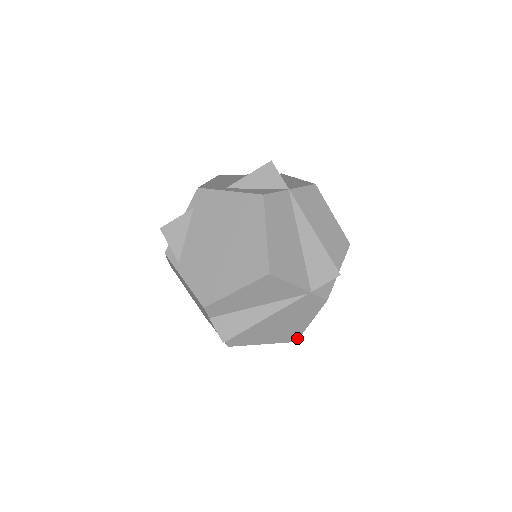
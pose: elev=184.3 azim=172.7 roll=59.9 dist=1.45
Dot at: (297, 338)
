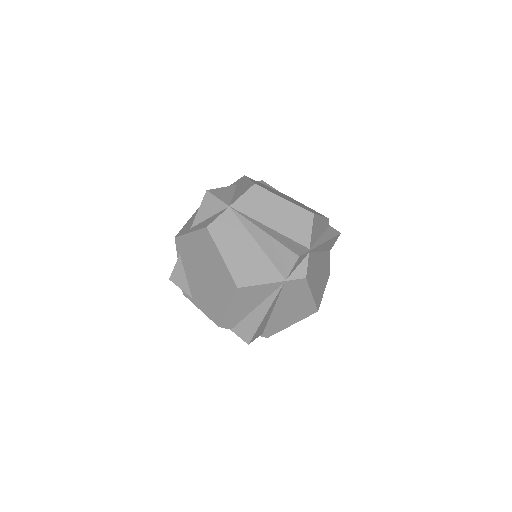
Dot at: (315, 309)
